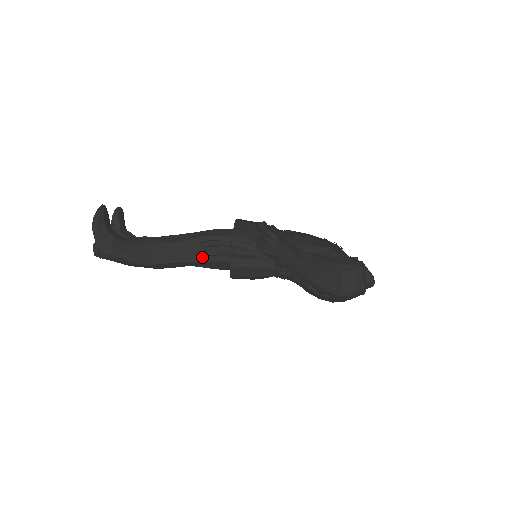
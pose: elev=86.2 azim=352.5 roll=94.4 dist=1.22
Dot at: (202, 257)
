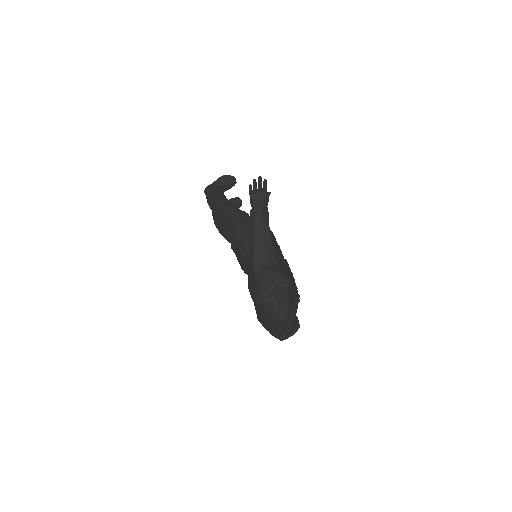
Dot at: (234, 220)
